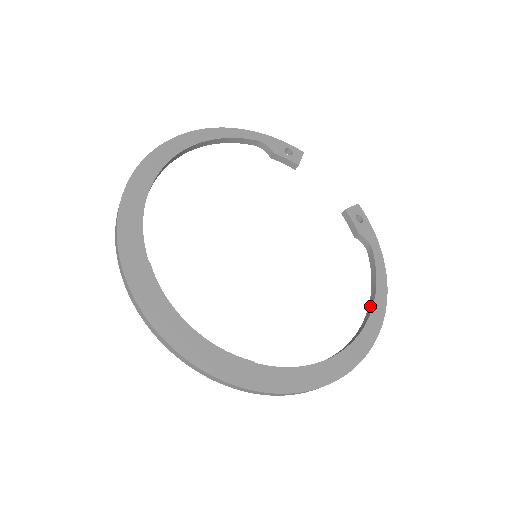
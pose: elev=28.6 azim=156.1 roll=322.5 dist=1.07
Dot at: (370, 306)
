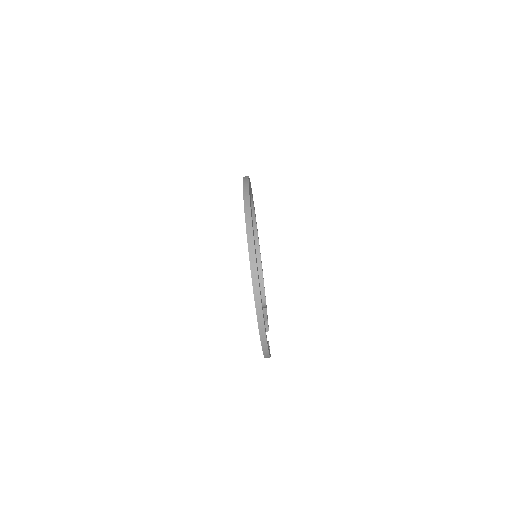
Dot at: occluded
